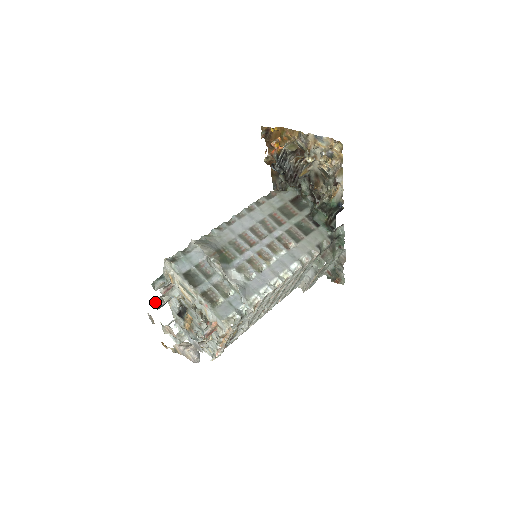
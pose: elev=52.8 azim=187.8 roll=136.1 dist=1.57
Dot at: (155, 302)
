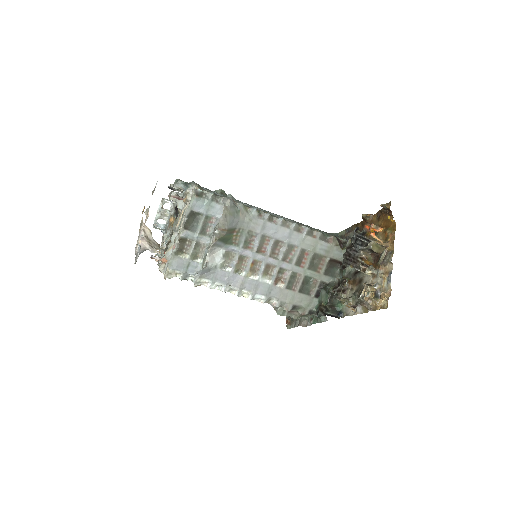
Dot at: (170, 185)
